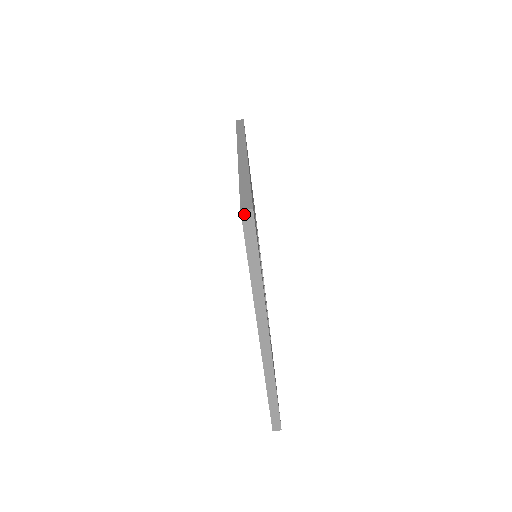
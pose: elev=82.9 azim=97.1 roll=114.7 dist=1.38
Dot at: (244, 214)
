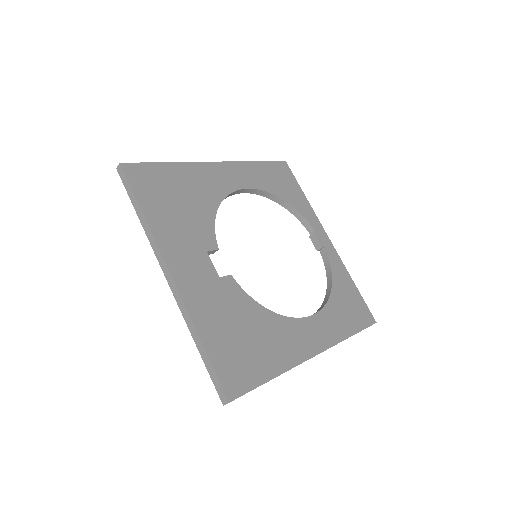
Dot at: occluded
